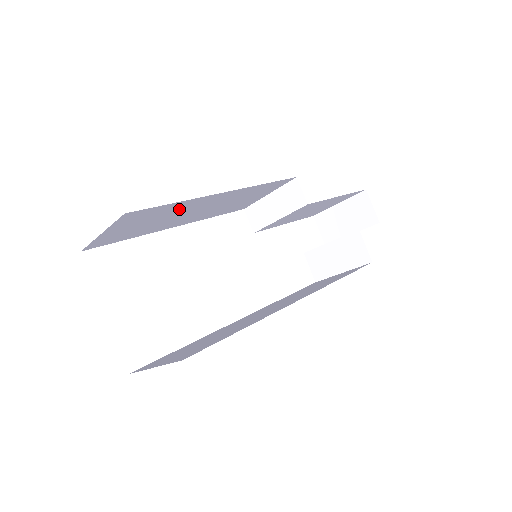
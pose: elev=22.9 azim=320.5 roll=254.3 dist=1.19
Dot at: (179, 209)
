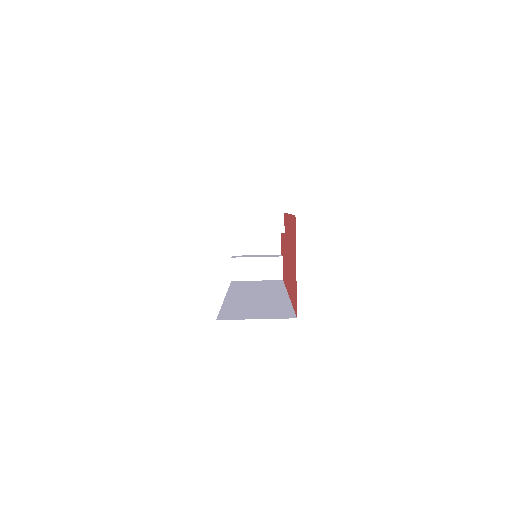
Dot at: occluded
